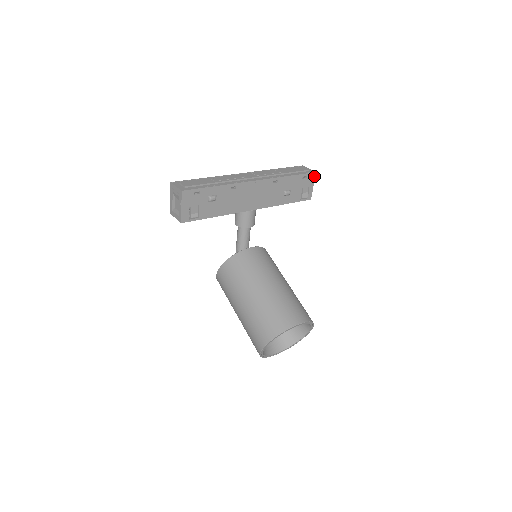
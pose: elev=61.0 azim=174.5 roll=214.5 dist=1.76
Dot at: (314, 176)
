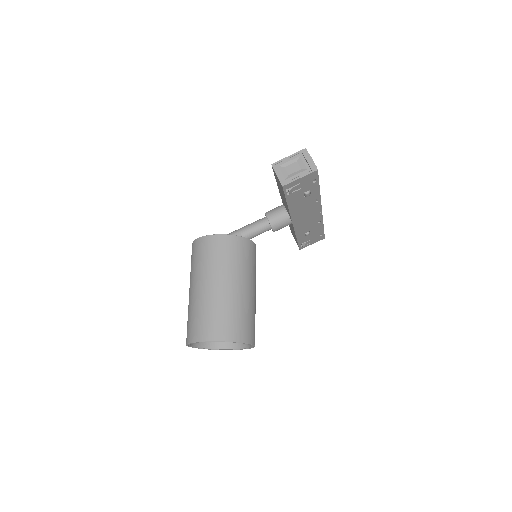
Dot at: (321, 239)
